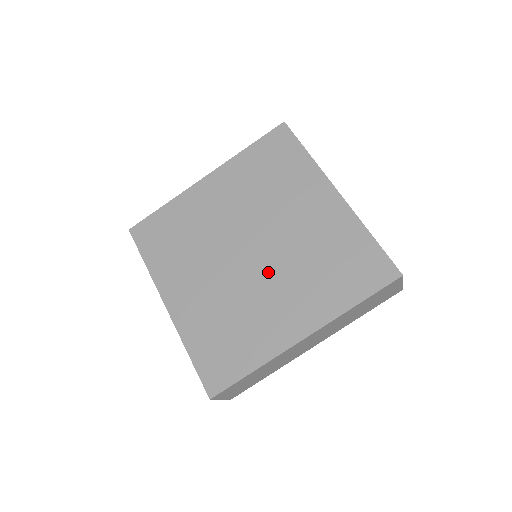
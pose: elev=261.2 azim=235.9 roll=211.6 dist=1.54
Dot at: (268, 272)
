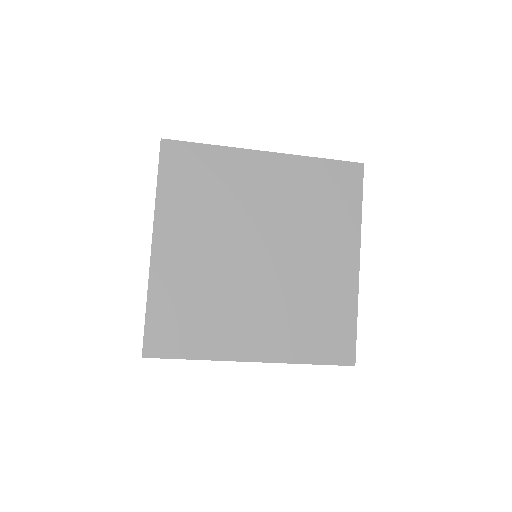
Dot at: (290, 253)
